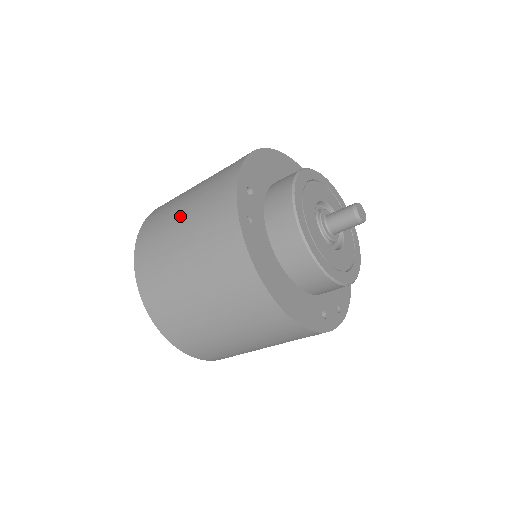
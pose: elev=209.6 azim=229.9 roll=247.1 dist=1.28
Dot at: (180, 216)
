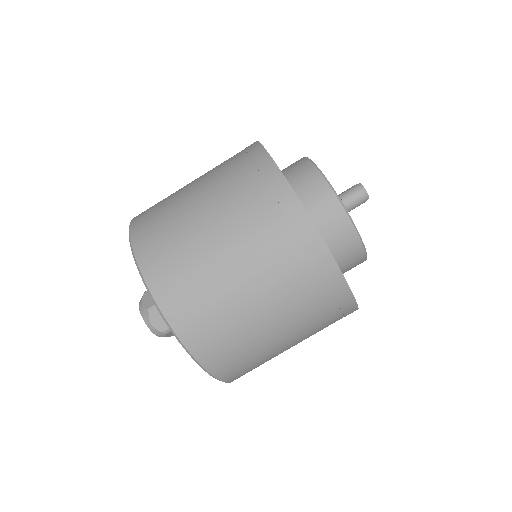
Dot at: (197, 200)
